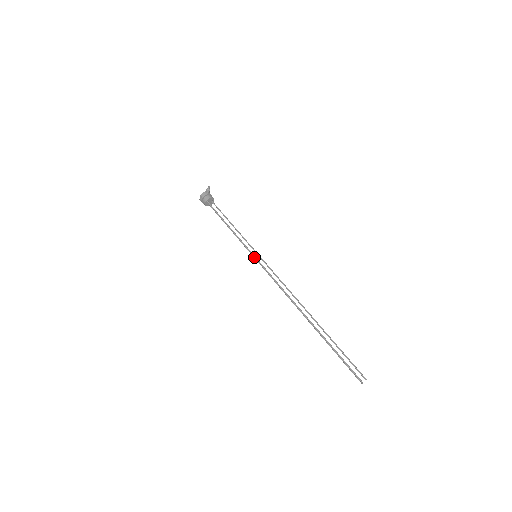
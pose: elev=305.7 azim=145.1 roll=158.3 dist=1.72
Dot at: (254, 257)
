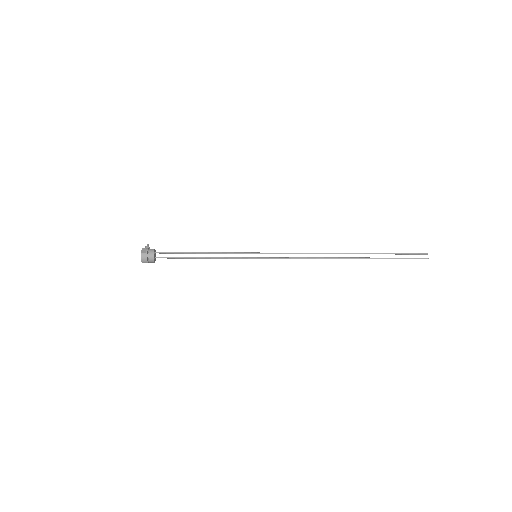
Dot at: (255, 257)
